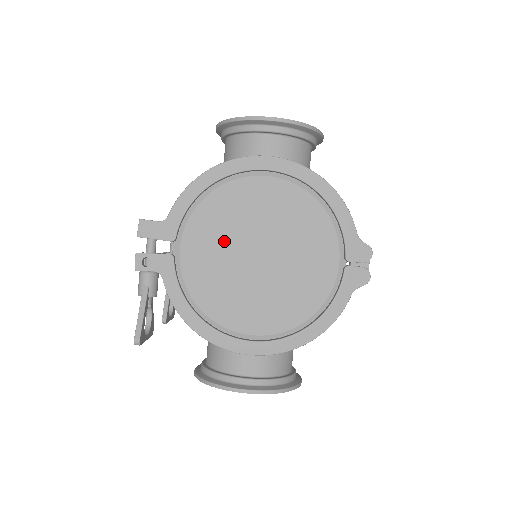
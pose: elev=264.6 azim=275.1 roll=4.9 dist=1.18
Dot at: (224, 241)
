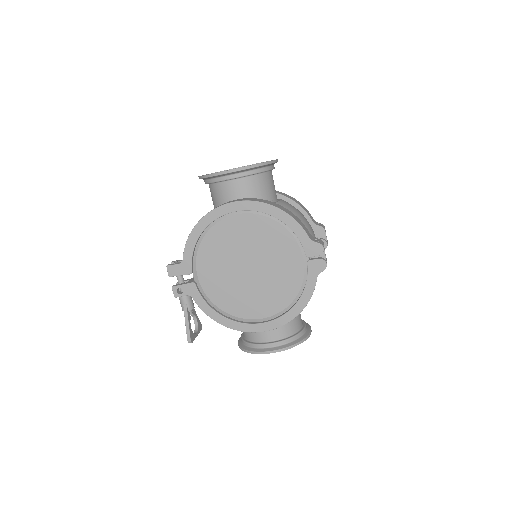
Dot at: (223, 264)
